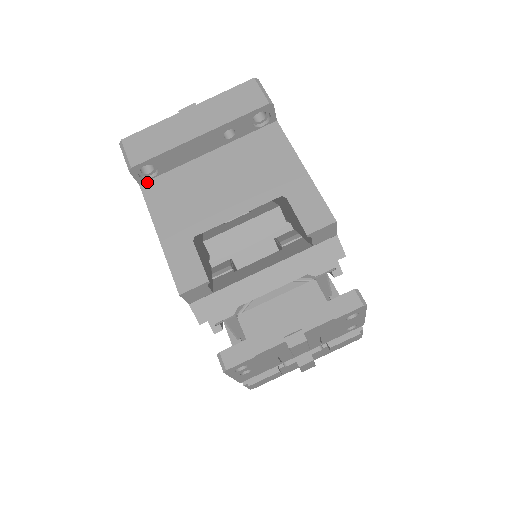
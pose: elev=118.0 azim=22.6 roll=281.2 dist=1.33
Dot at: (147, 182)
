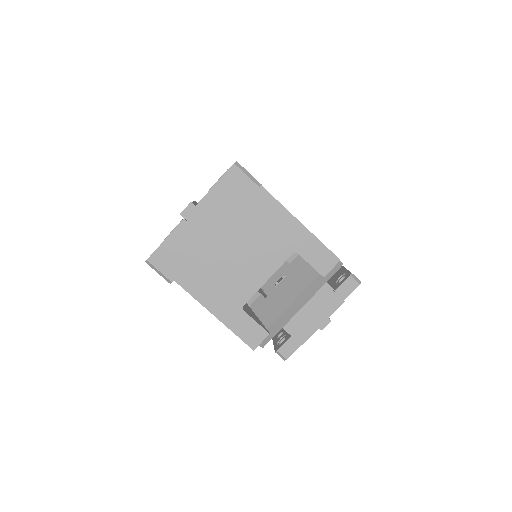
Dot at: (179, 276)
